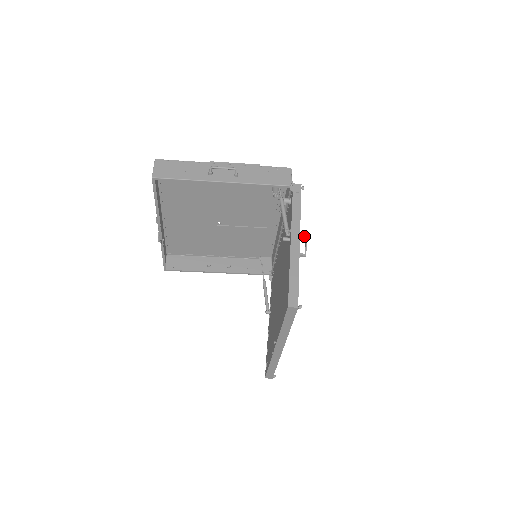
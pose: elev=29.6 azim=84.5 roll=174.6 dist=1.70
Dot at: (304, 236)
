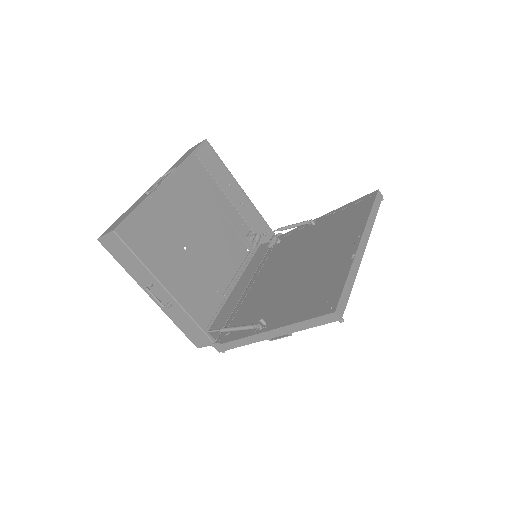
Dot at: occluded
